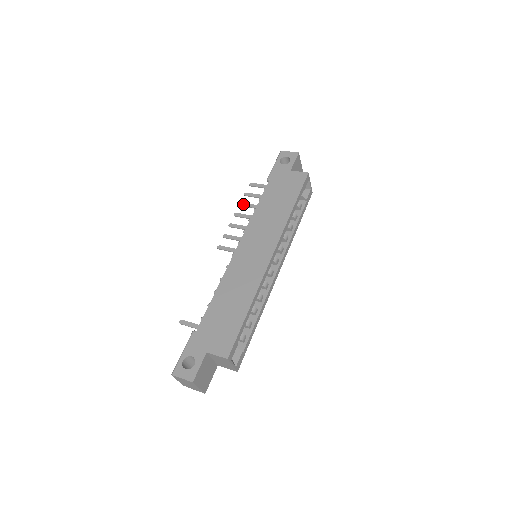
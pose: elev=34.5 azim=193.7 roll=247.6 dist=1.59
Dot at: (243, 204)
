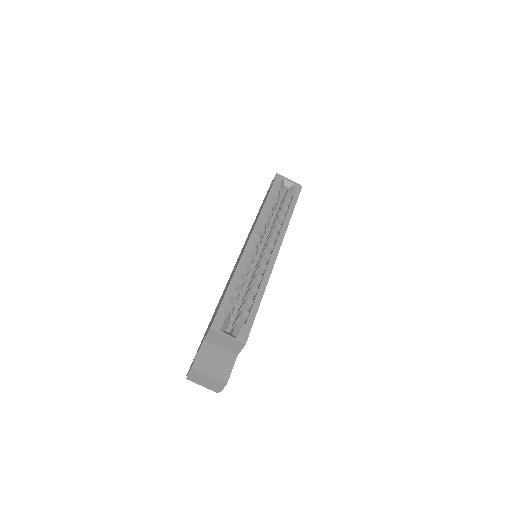
Dot at: occluded
